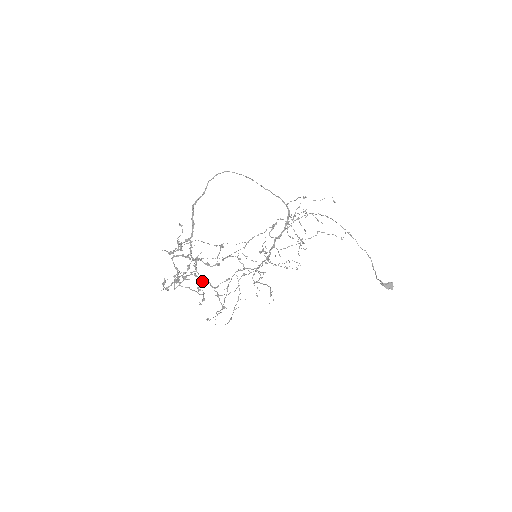
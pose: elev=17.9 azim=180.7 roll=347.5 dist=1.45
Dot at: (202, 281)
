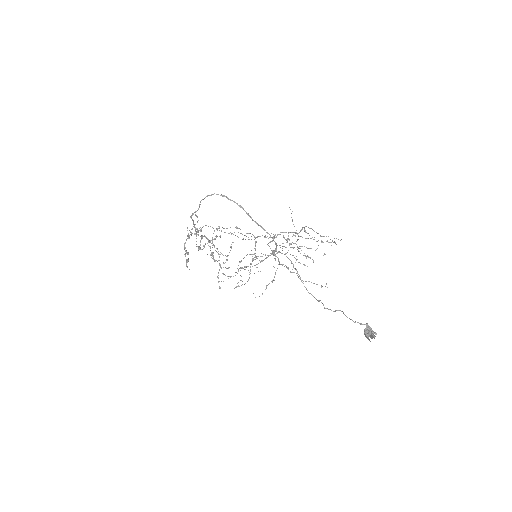
Dot at: occluded
